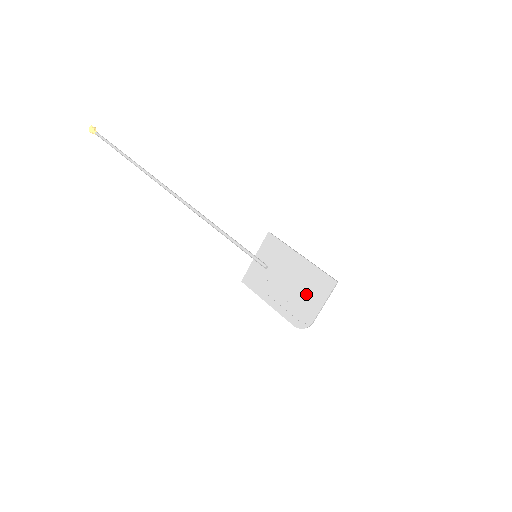
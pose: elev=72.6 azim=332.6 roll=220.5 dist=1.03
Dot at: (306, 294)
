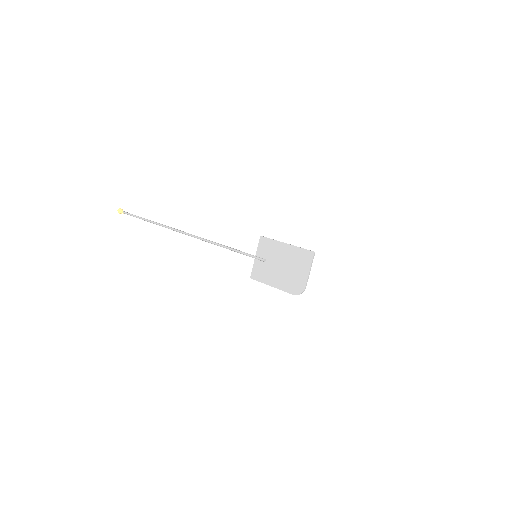
Dot at: (296, 269)
